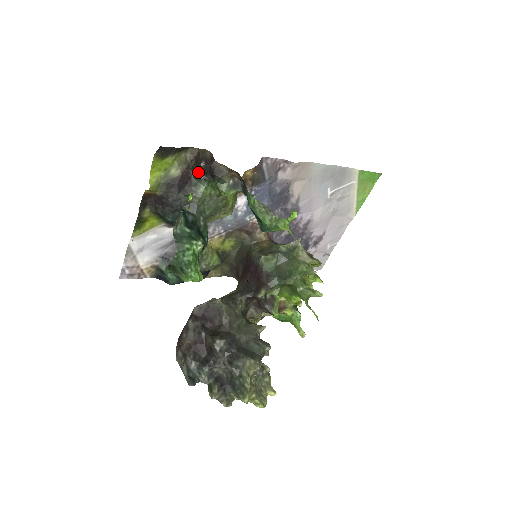
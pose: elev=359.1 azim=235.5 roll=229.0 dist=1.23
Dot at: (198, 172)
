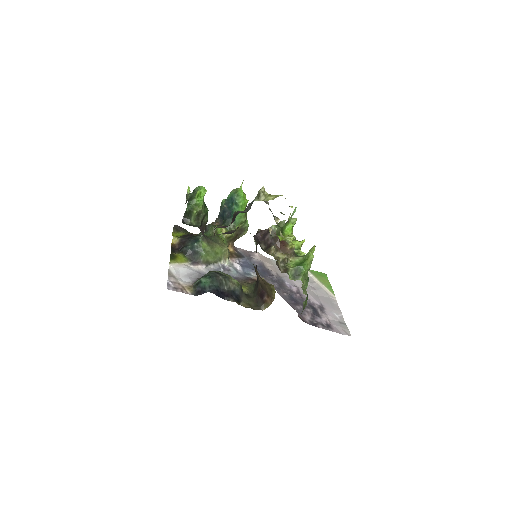
Dot at: occluded
